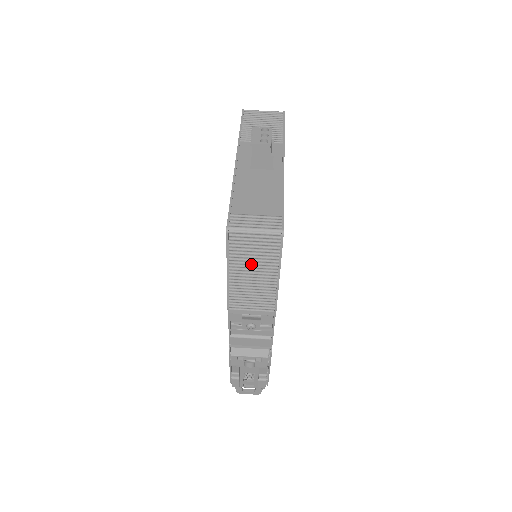
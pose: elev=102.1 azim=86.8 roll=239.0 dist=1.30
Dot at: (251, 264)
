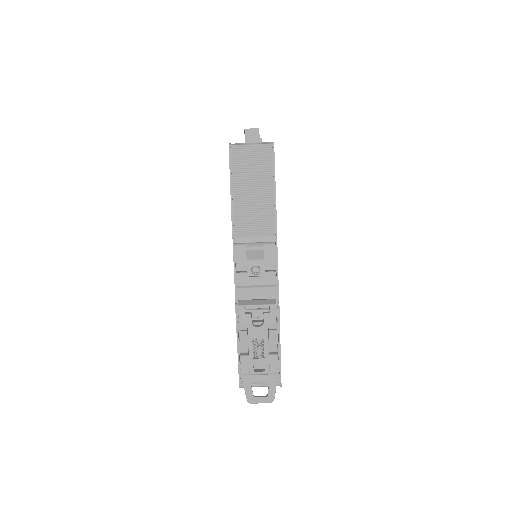
Dot at: (250, 179)
